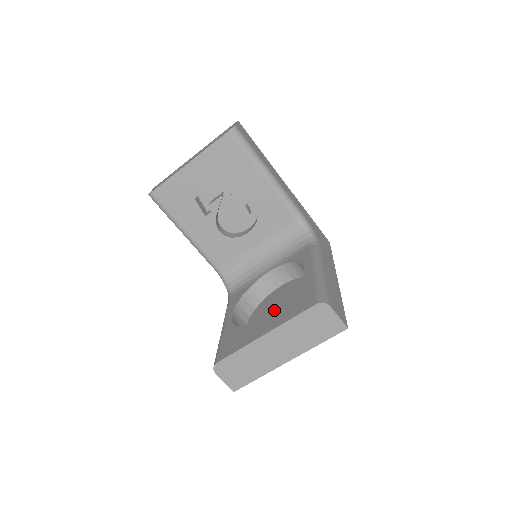
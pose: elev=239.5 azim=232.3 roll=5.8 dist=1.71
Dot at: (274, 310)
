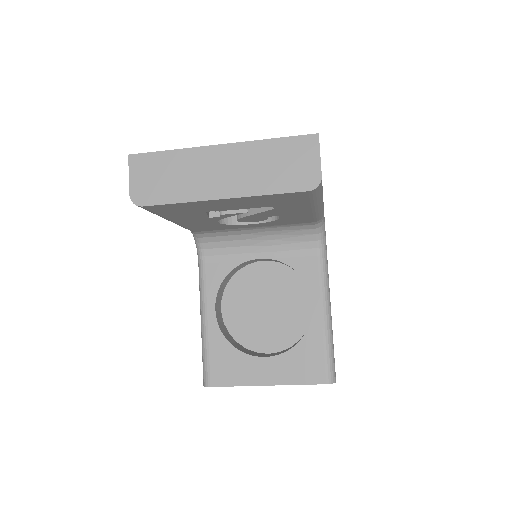
Dot at: (258, 305)
